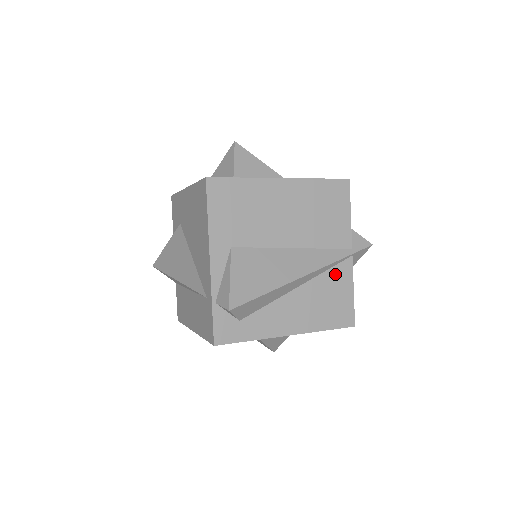
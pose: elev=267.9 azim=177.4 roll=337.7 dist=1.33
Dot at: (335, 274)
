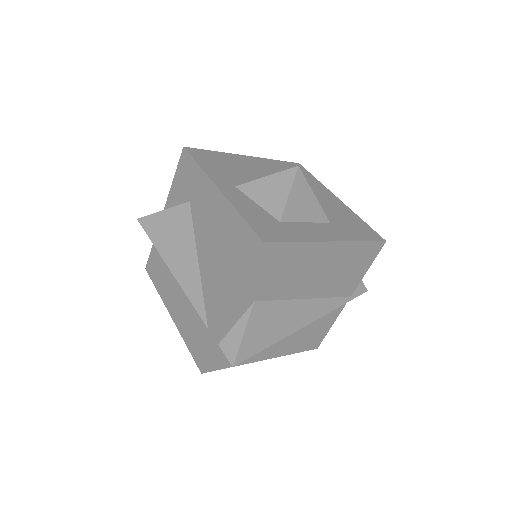
Dot at: (326, 315)
